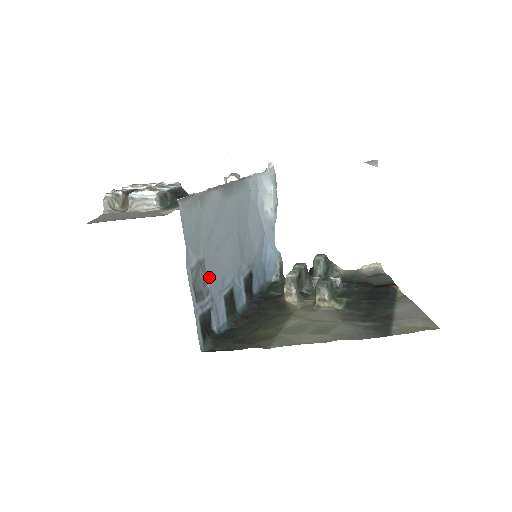
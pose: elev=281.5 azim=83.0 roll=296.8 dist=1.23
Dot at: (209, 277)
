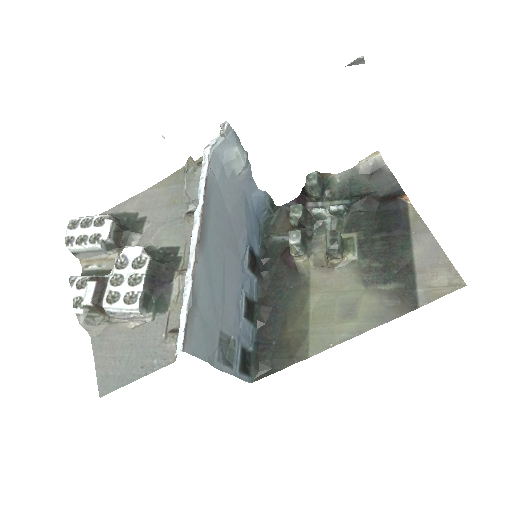
Dot at: (229, 331)
